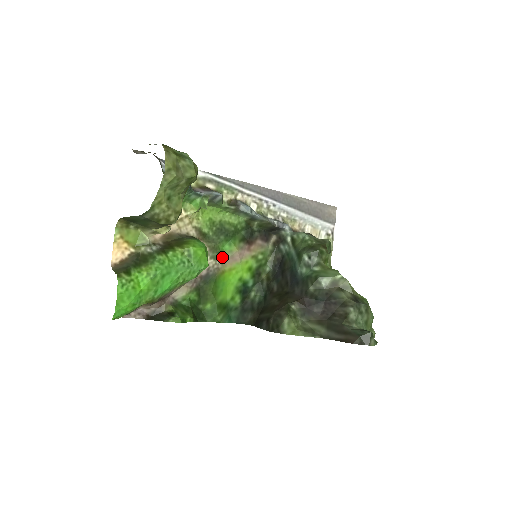
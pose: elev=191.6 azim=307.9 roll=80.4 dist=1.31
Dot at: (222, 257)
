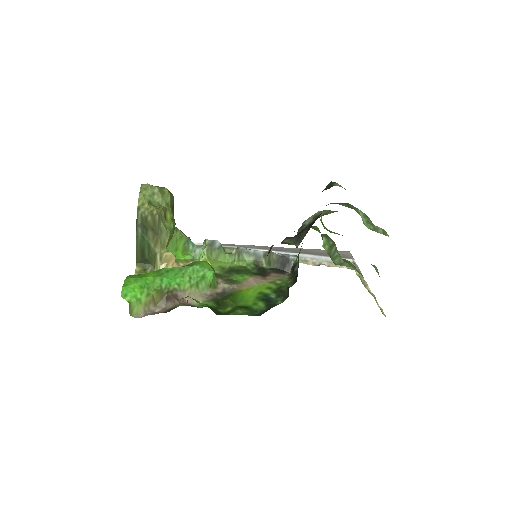
Dot at: (237, 283)
